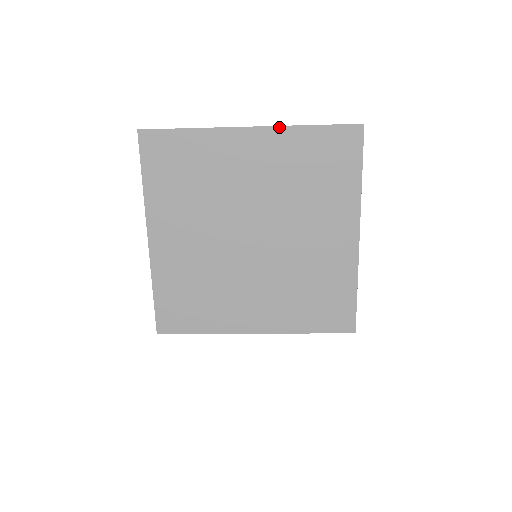
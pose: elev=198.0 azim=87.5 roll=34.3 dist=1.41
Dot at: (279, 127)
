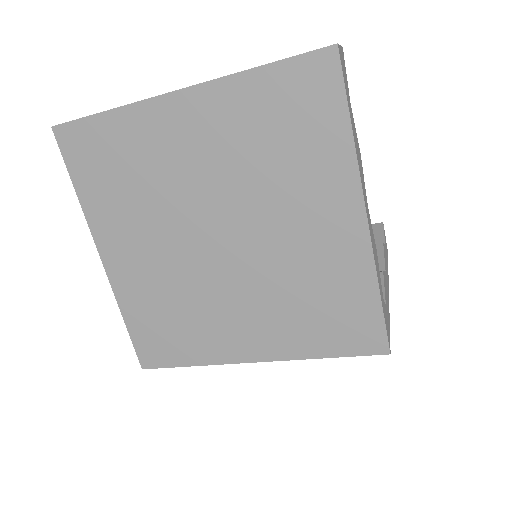
Dot at: (216, 81)
